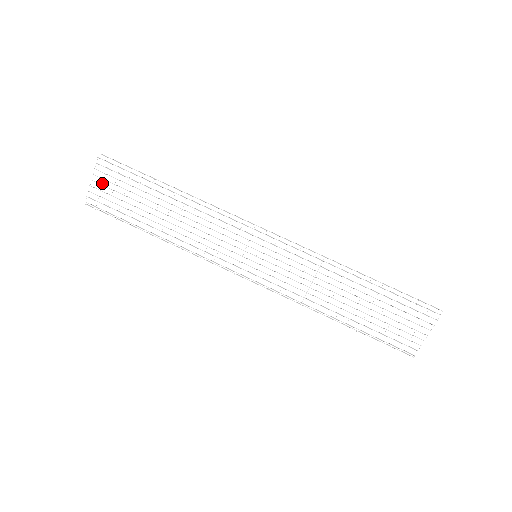
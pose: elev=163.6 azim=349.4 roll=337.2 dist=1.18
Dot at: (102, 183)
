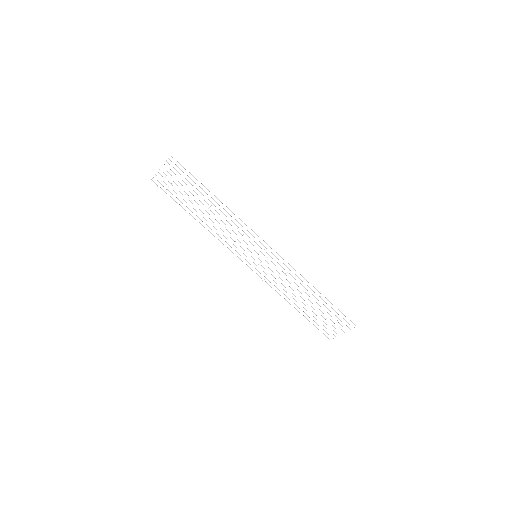
Dot at: occluded
